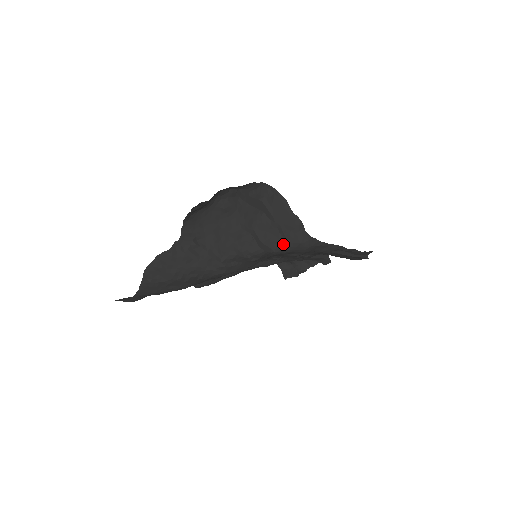
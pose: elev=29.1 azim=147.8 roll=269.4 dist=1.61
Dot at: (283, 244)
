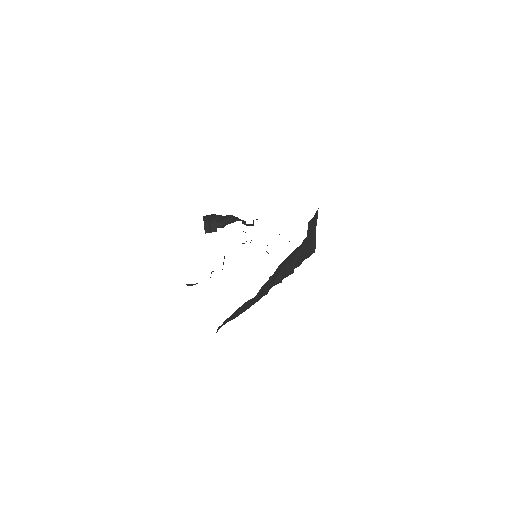
Dot at: occluded
